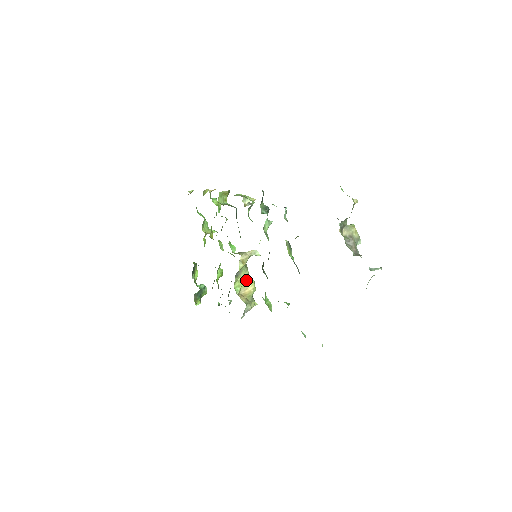
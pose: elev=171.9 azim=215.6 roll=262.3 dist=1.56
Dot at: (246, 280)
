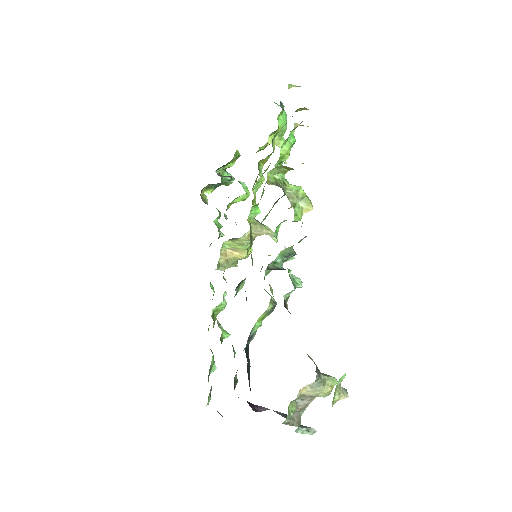
Dot at: (243, 246)
